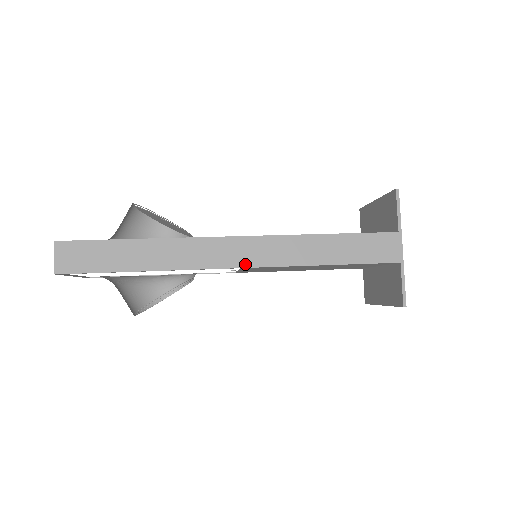
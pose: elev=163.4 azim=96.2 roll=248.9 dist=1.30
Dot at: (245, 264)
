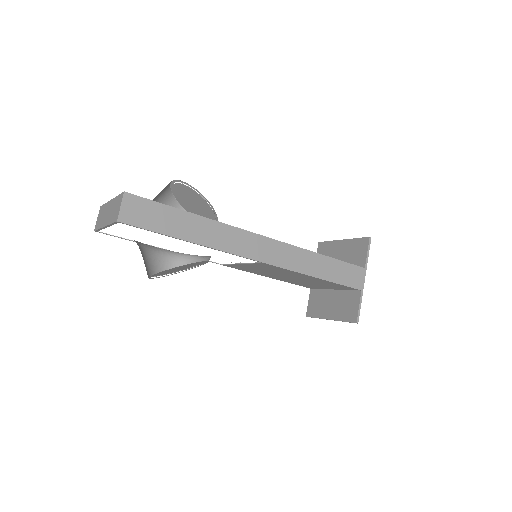
Dot at: (266, 260)
